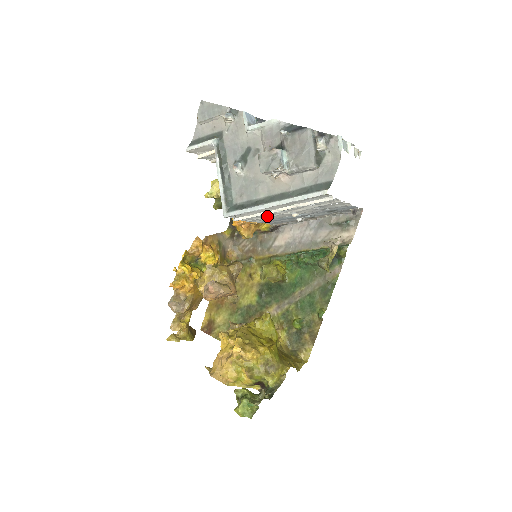
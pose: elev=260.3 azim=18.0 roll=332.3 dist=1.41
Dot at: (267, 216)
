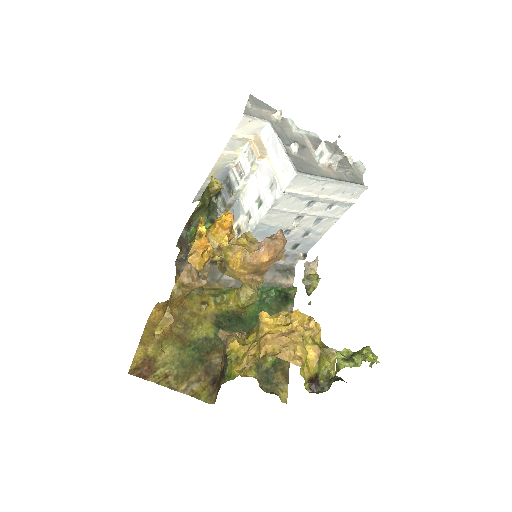
Dot at: (289, 209)
